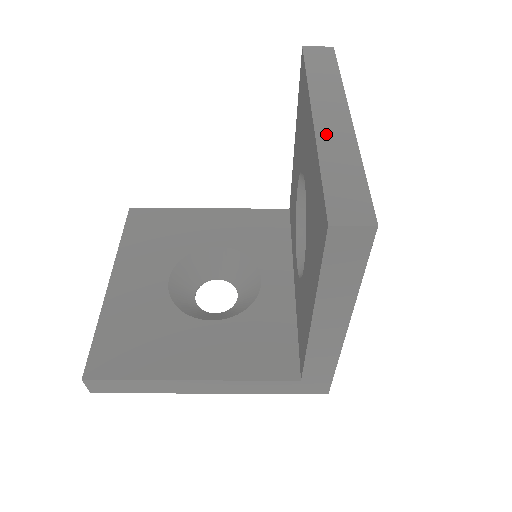
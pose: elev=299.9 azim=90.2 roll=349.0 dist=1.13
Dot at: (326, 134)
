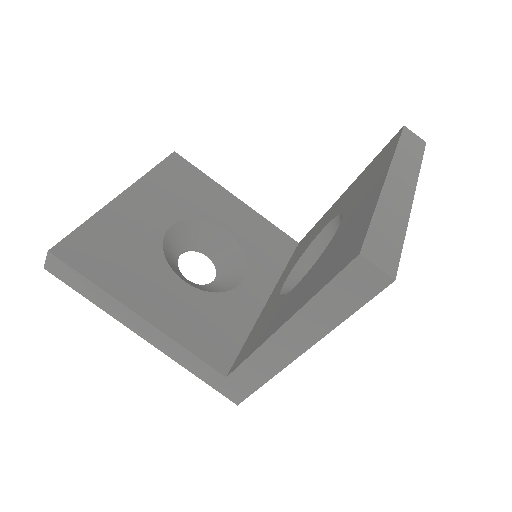
Dot at: (390, 194)
